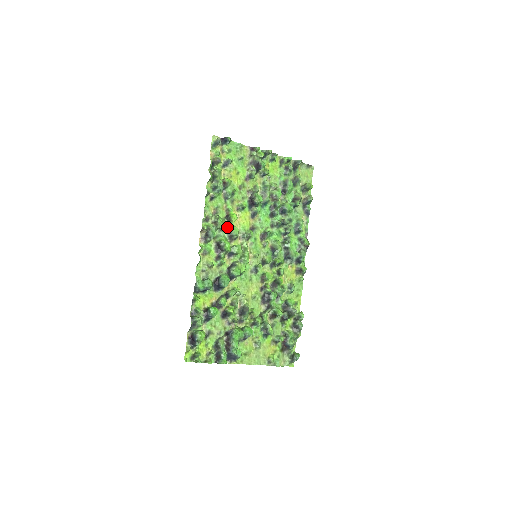
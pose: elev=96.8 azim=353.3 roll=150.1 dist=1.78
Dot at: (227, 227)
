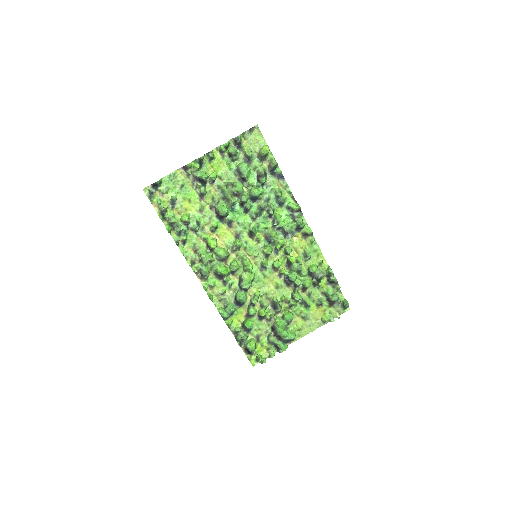
Dot at: (213, 256)
